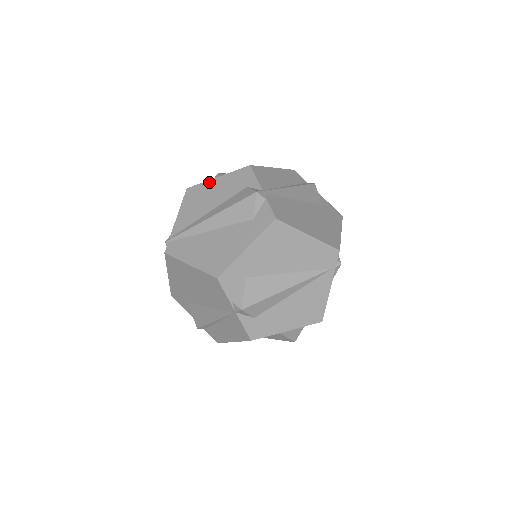
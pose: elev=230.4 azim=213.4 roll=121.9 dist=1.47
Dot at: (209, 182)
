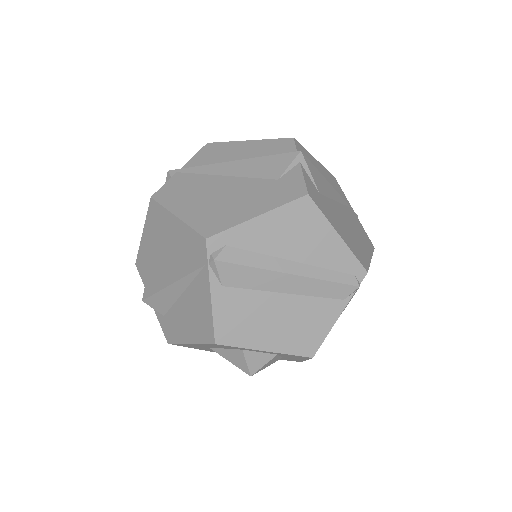
Dot at: occluded
